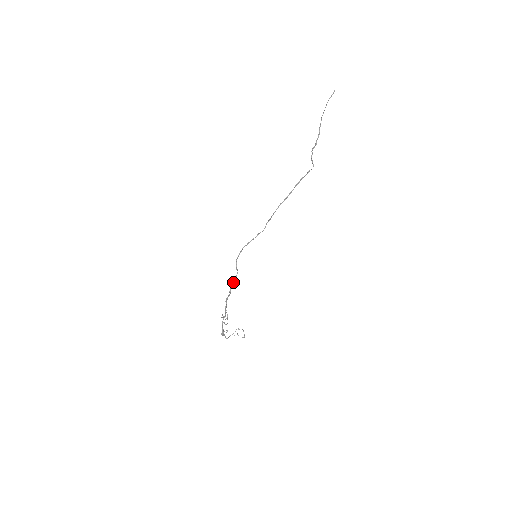
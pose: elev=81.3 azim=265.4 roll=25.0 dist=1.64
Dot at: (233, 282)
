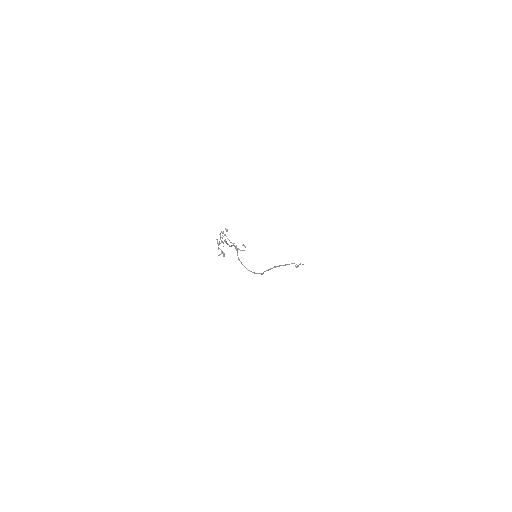
Dot at: occluded
